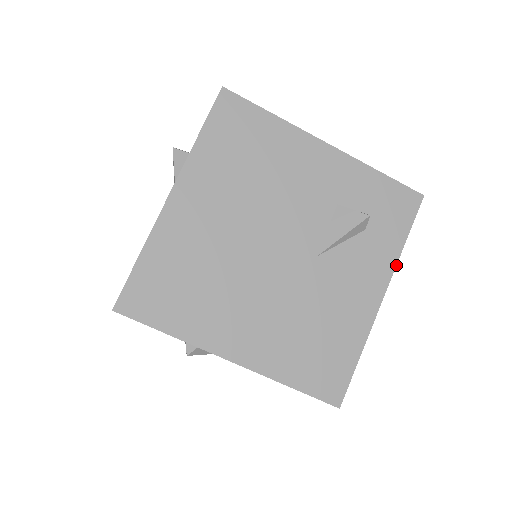
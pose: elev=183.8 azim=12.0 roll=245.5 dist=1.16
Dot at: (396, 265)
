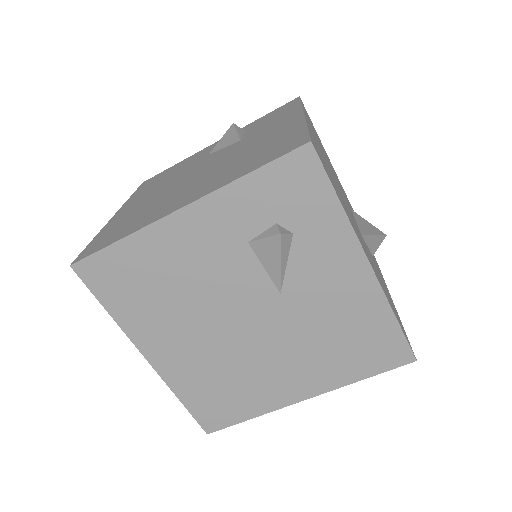
Dot at: (353, 229)
